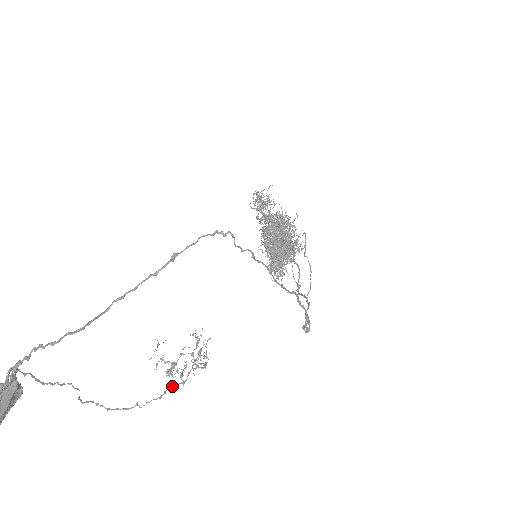
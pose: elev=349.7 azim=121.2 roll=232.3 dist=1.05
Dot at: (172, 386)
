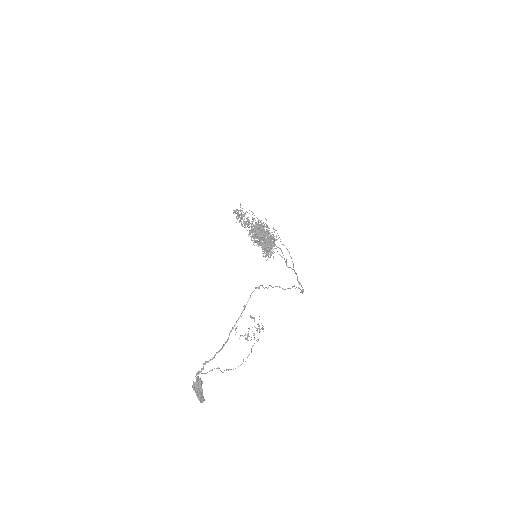
Dot at: (253, 345)
